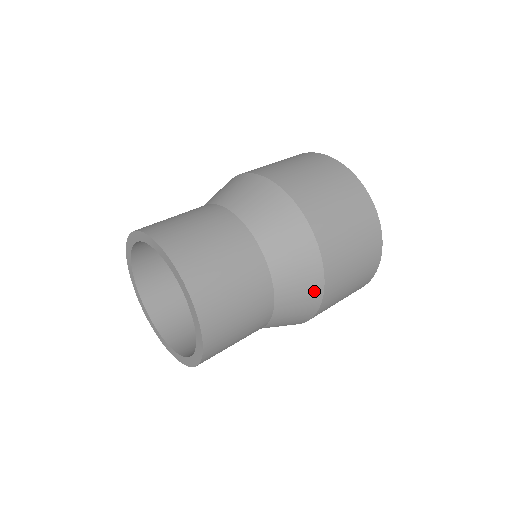
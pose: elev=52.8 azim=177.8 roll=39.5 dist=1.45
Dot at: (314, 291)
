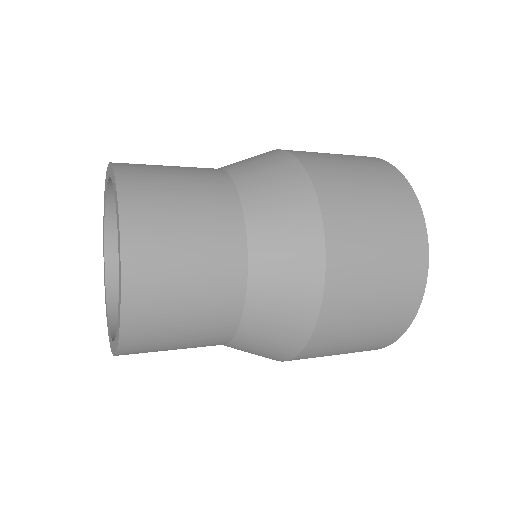
Dot at: (270, 358)
